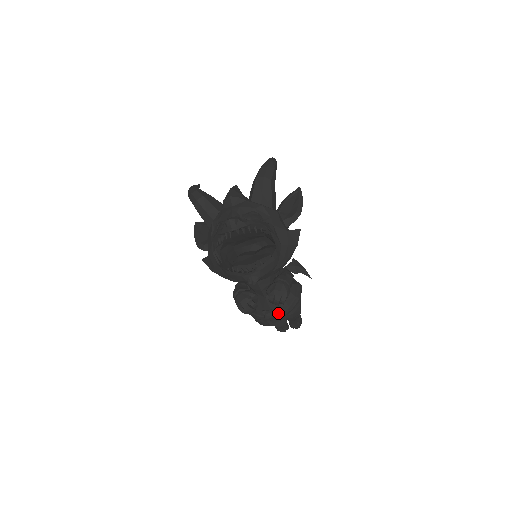
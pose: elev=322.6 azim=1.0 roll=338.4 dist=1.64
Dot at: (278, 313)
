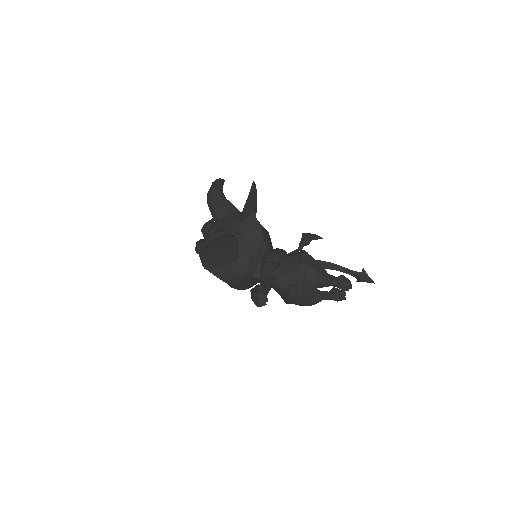
Dot at: (291, 288)
